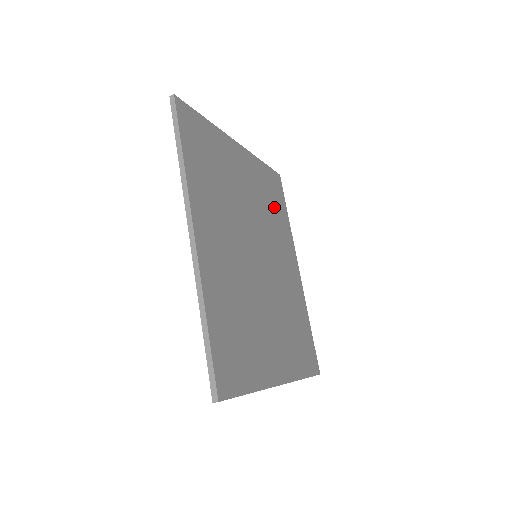
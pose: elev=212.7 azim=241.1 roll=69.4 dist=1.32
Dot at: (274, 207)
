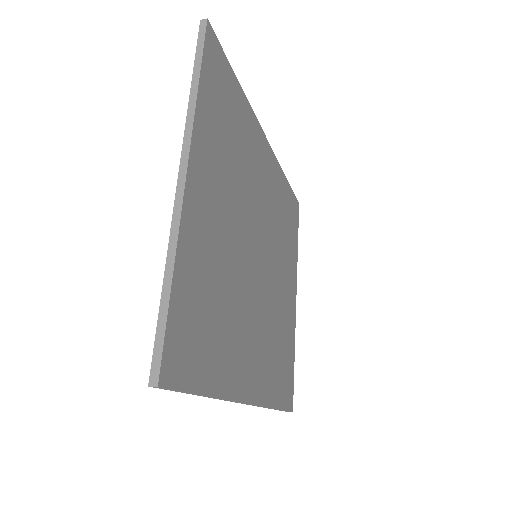
Dot at: (234, 129)
